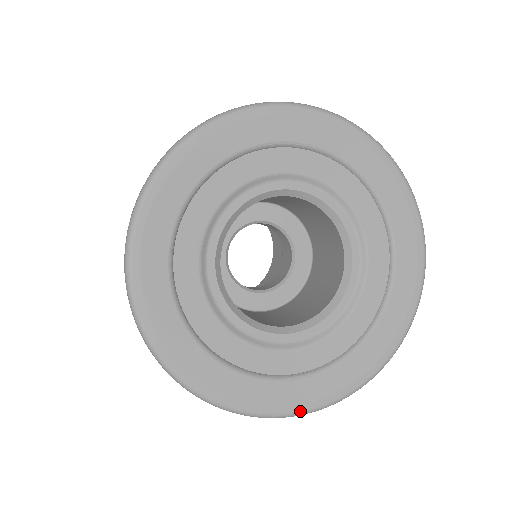
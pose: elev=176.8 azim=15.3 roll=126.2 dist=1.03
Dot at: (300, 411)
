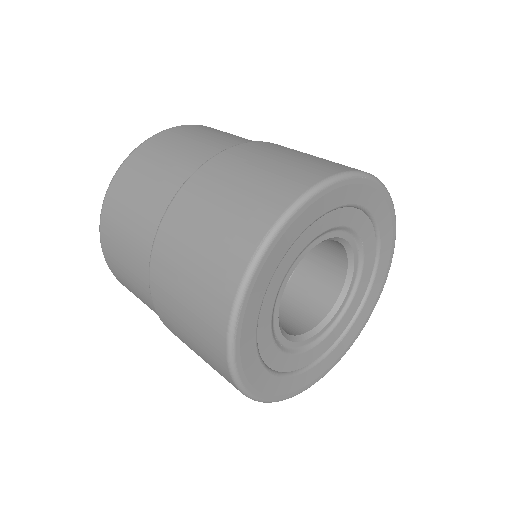
Dot at: occluded
